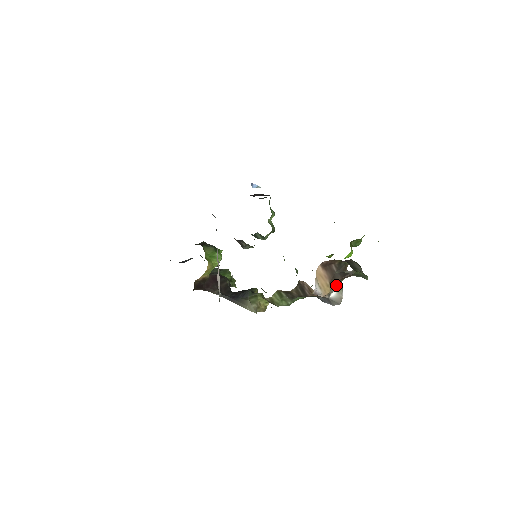
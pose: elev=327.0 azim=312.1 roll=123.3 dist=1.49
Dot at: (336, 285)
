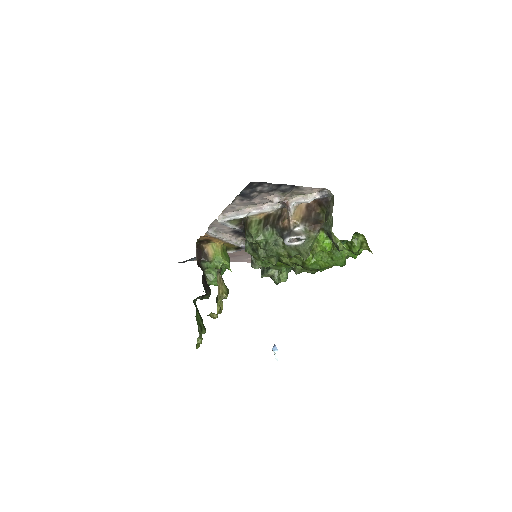
Dot at: (305, 227)
